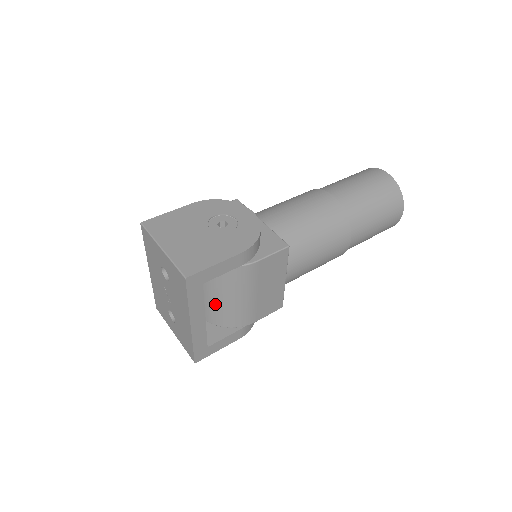
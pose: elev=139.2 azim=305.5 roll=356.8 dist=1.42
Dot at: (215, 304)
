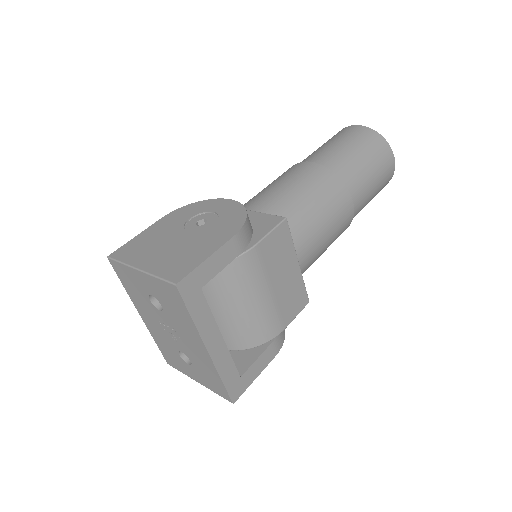
Dot at: (229, 321)
